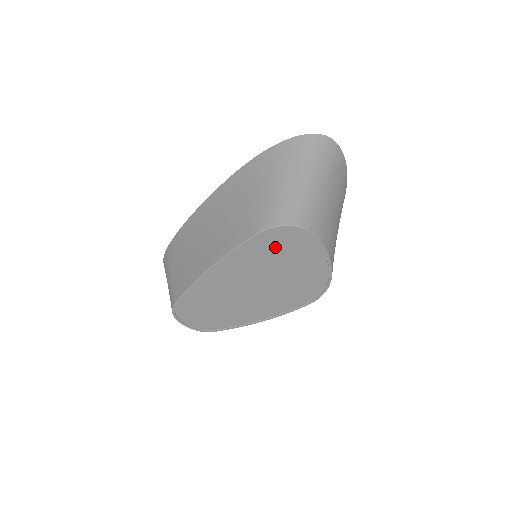
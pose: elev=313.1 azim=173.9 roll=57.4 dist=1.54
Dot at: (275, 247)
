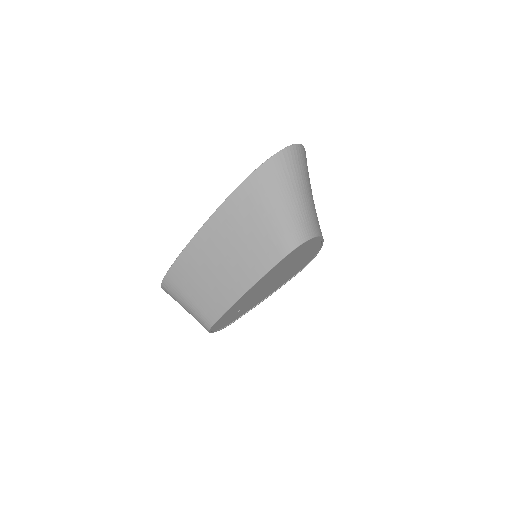
Dot at: (293, 256)
